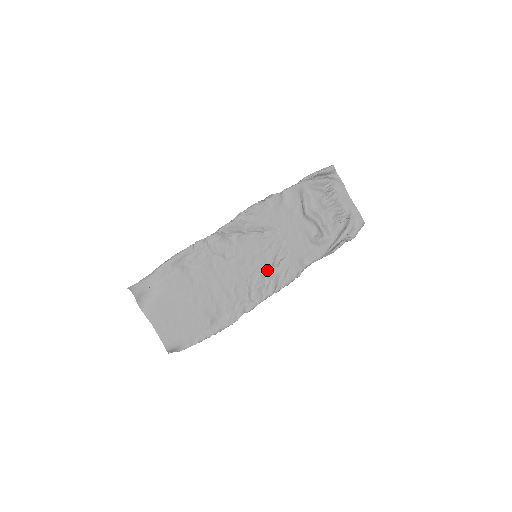
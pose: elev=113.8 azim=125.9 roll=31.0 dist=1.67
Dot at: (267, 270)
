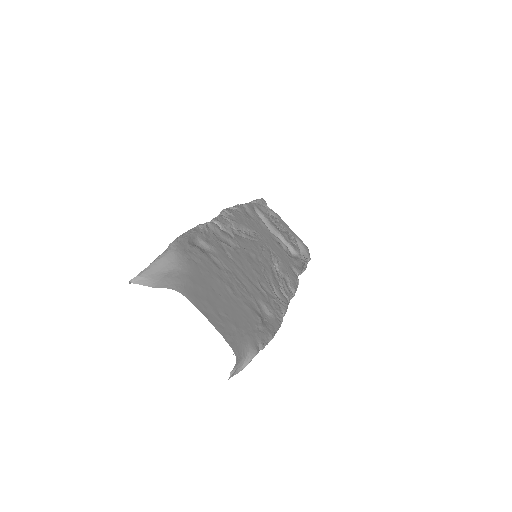
Dot at: (273, 271)
